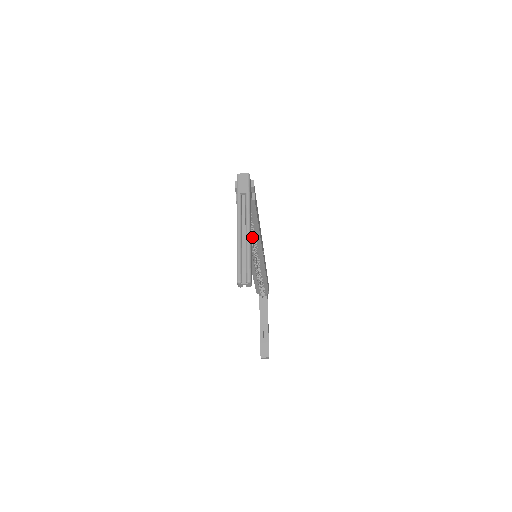
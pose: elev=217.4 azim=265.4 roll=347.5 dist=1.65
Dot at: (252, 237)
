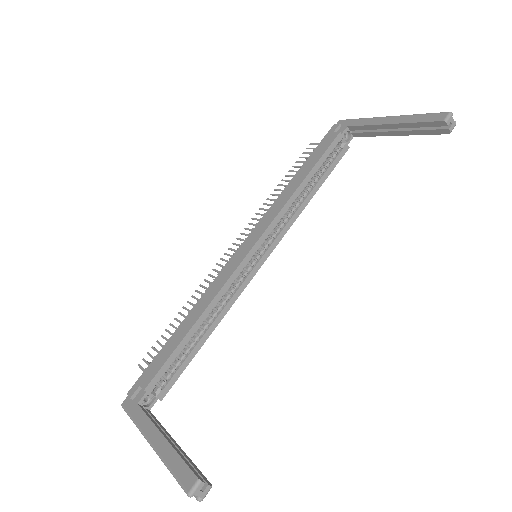
Dot at: occluded
